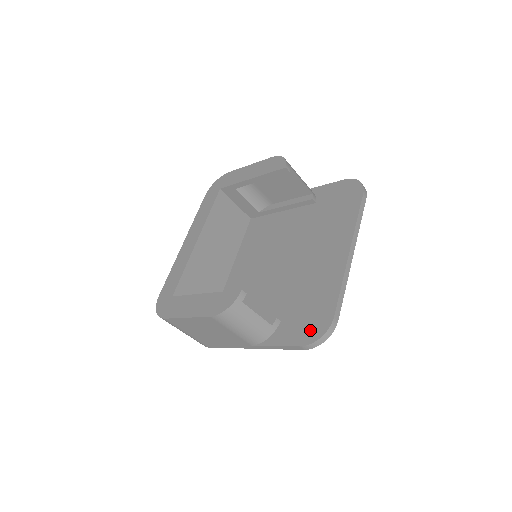
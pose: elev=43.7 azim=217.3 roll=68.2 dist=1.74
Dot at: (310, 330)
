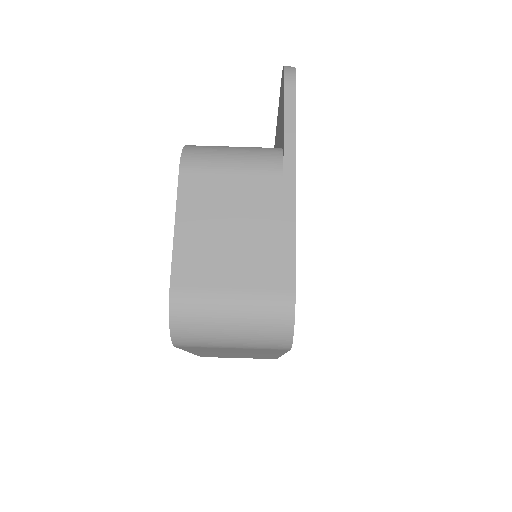
Dot at: (282, 91)
